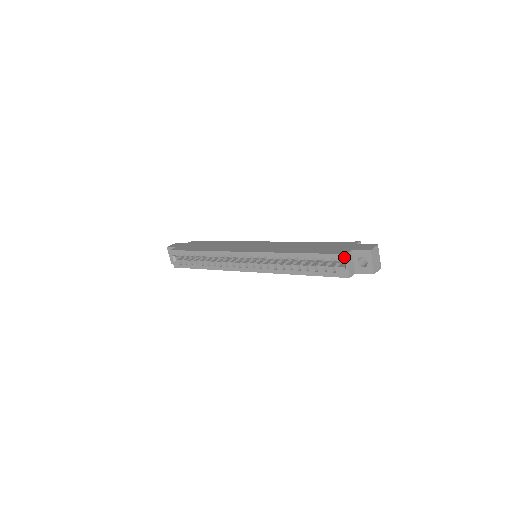
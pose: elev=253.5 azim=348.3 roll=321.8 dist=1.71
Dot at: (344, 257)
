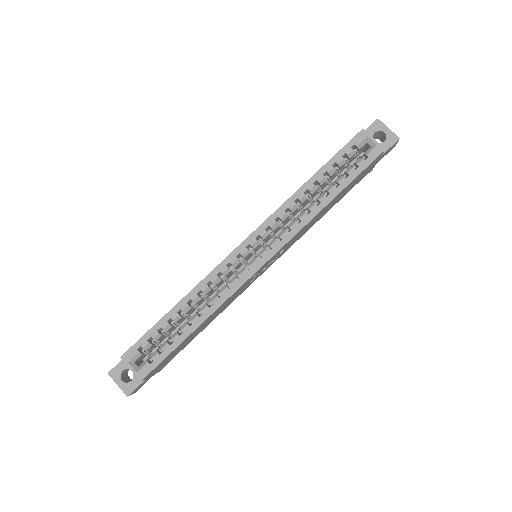
Dot at: (363, 133)
